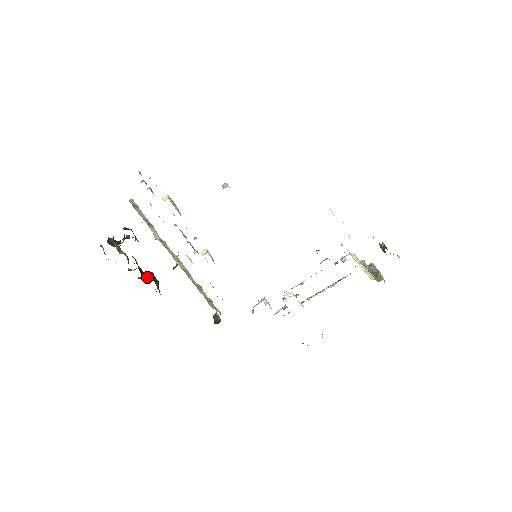
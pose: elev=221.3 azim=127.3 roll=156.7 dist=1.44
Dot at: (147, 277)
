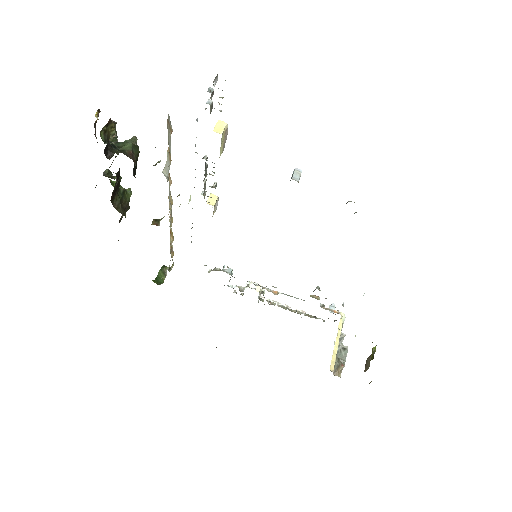
Dot at: (117, 204)
